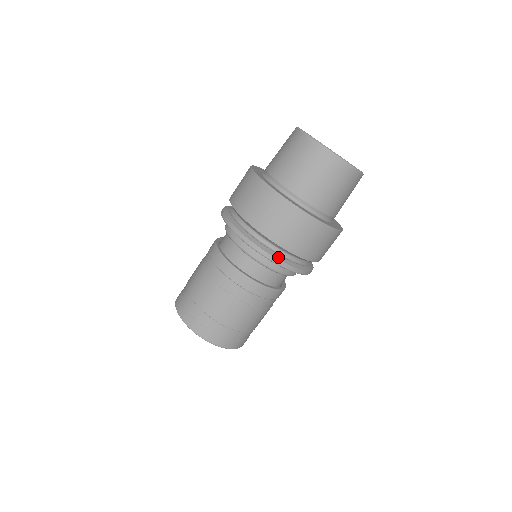
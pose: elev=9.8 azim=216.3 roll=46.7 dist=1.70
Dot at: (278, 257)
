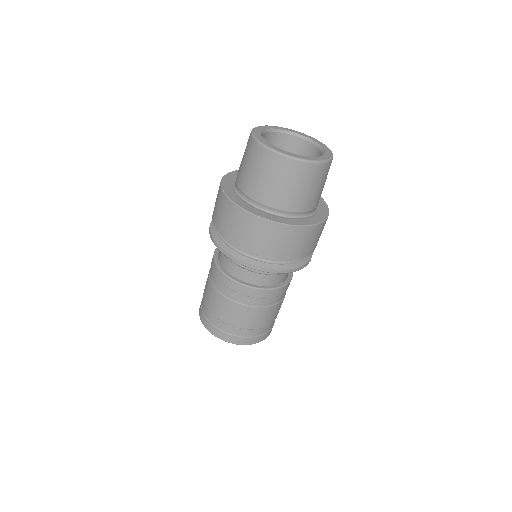
Dot at: (277, 267)
